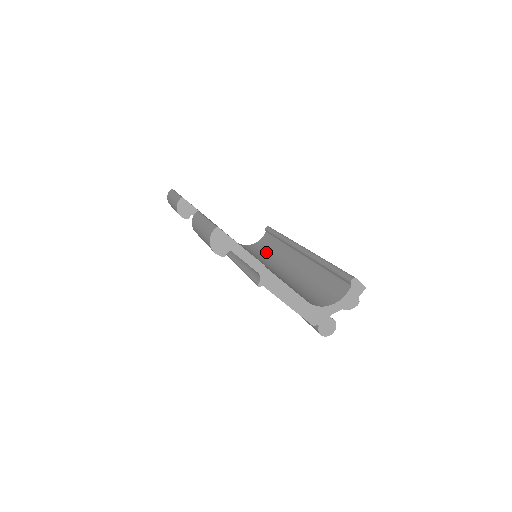
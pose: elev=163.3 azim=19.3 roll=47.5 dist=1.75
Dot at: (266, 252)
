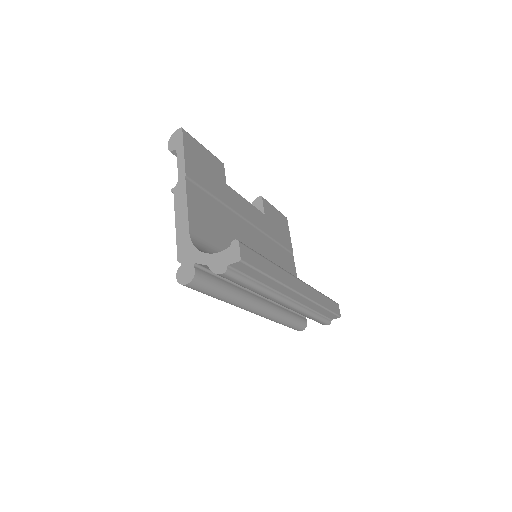
Dot at: occluded
